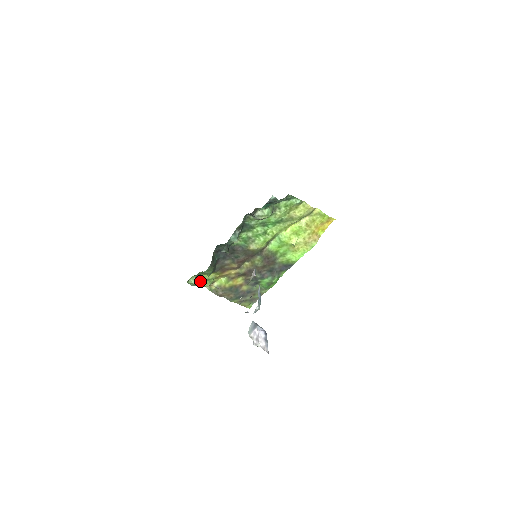
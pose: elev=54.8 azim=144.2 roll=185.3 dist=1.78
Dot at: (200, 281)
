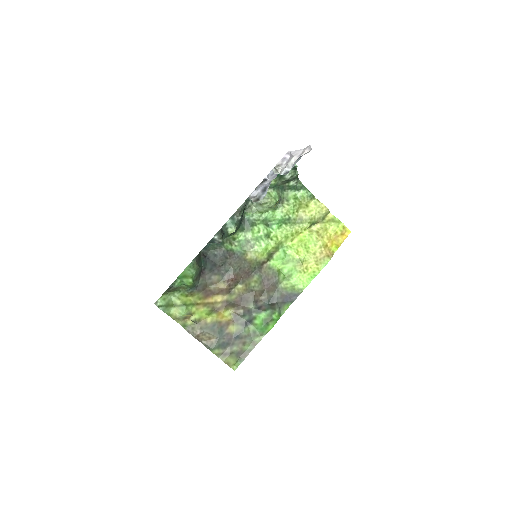
Dot at: (173, 306)
